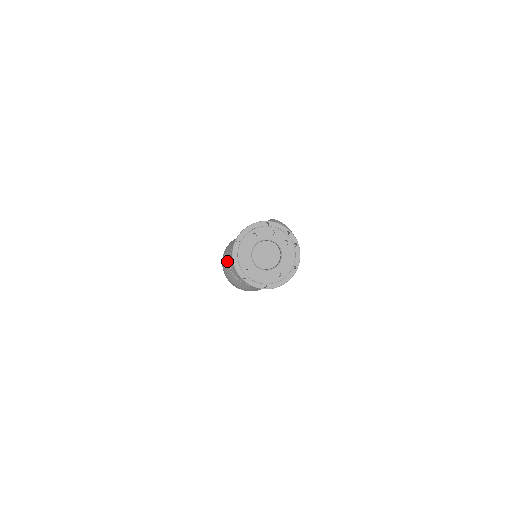
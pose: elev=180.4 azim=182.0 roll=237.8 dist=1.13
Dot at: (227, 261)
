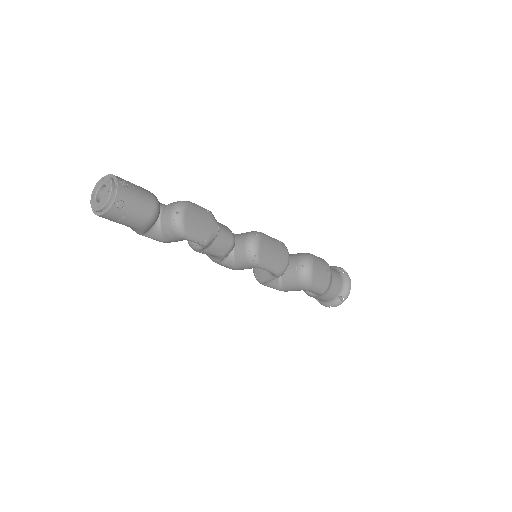
Dot at: occluded
